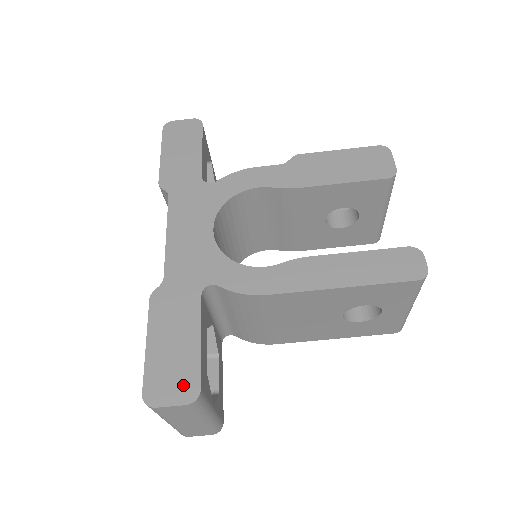
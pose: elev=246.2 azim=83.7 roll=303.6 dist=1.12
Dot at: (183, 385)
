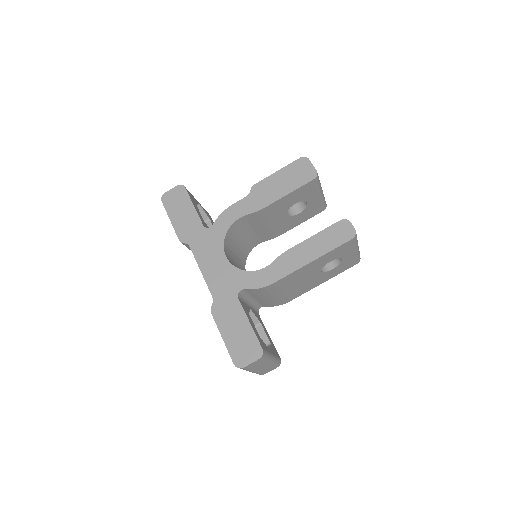
Dot at: (252, 350)
